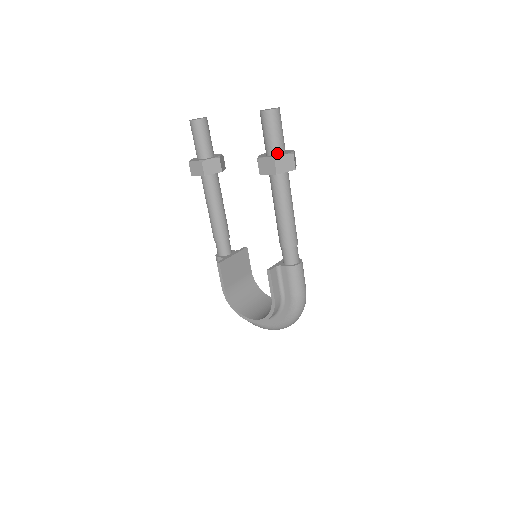
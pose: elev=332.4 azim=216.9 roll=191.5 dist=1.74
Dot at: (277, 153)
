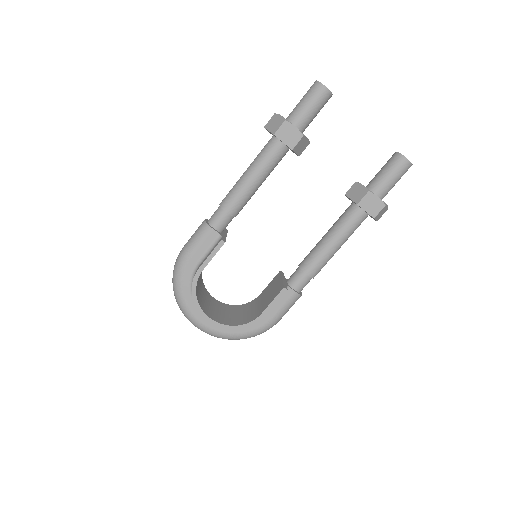
Dot at: (381, 198)
